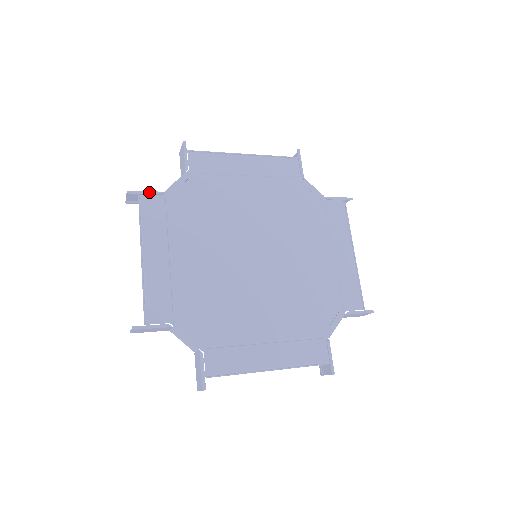
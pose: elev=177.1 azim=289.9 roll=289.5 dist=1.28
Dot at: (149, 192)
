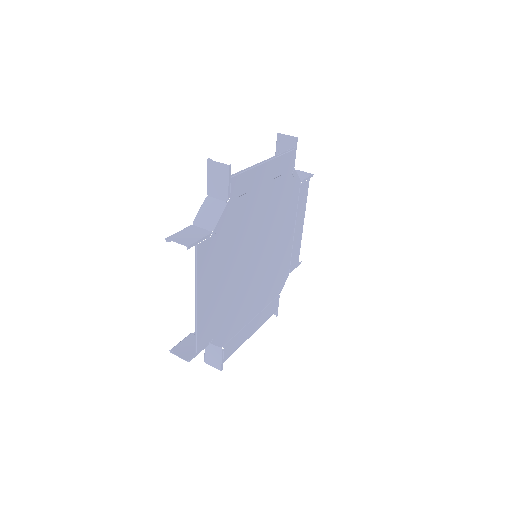
Dot at: (203, 239)
